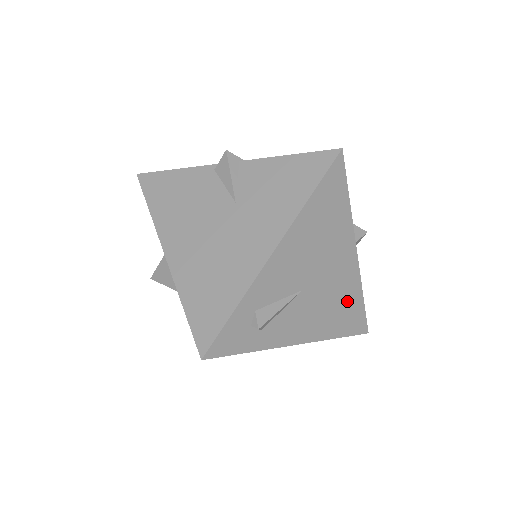
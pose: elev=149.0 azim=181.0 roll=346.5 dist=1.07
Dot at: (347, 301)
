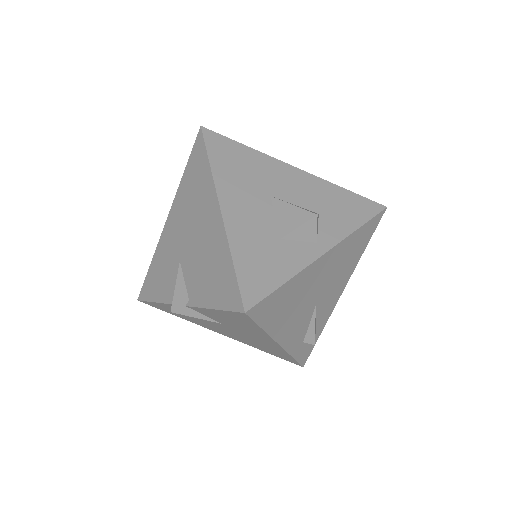
Dot at: (350, 248)
